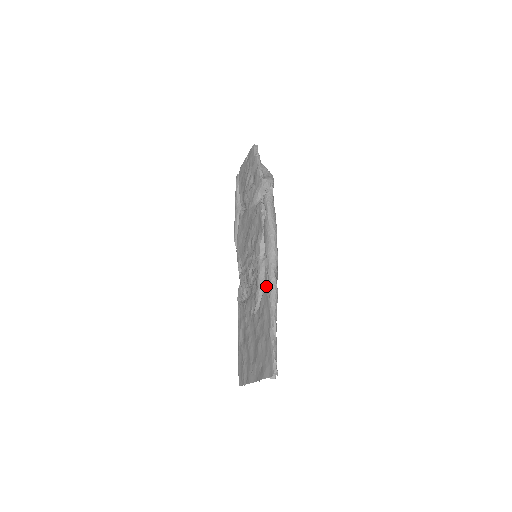
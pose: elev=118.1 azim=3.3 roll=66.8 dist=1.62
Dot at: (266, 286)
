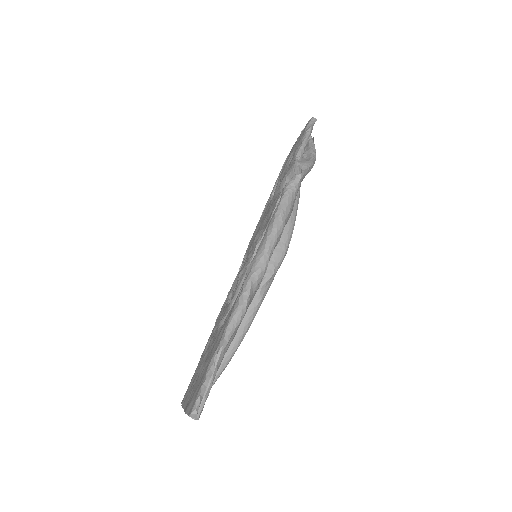
Dot at: (236, 298)
